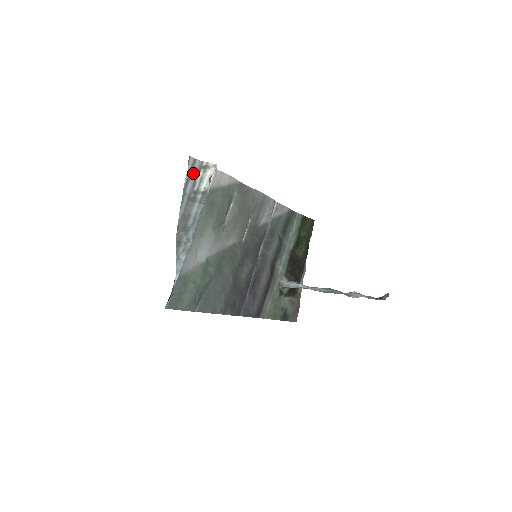
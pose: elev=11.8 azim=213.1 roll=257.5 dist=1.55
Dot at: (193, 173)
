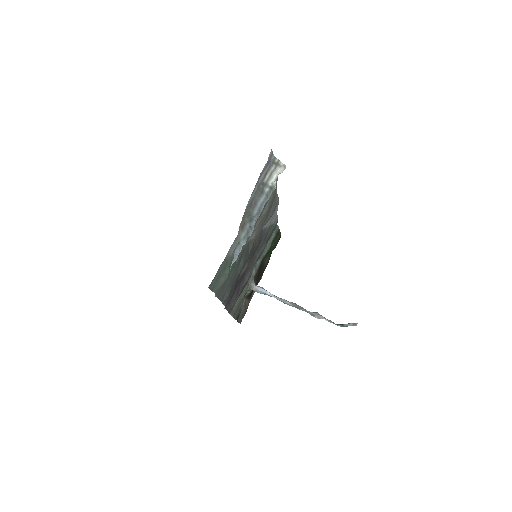
Dot at: (268, 165)
